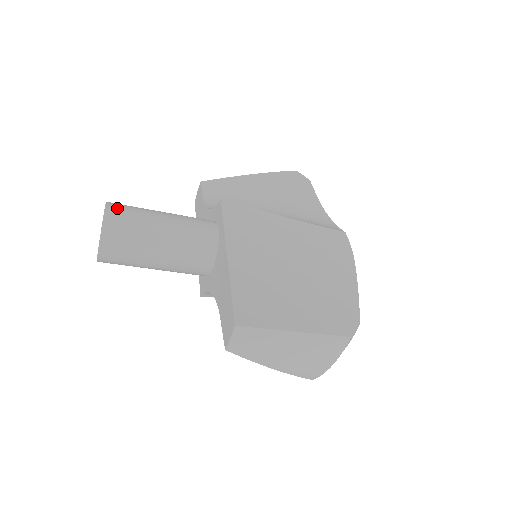
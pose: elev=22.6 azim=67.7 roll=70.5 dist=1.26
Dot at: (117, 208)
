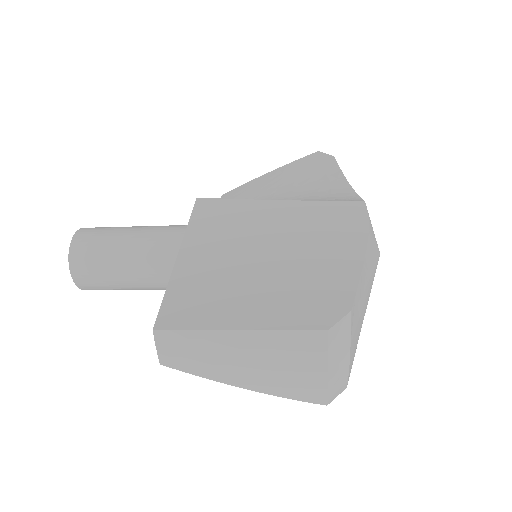
Dot at: (87, 230)
